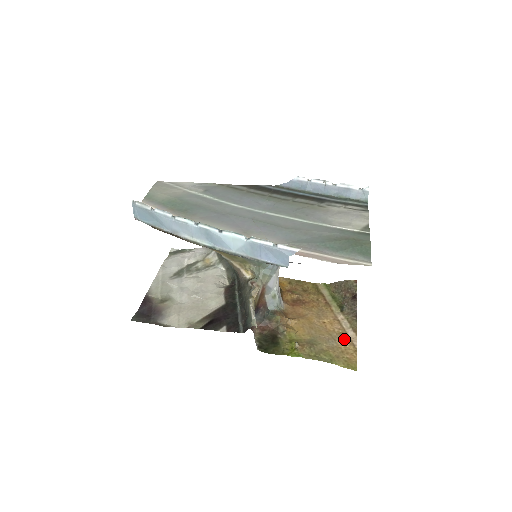
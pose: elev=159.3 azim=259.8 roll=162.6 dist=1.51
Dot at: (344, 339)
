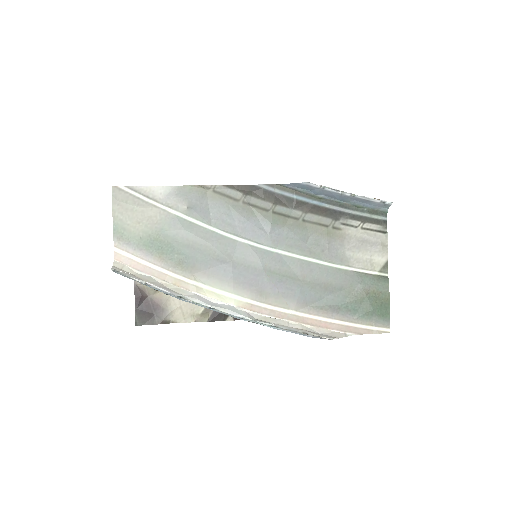
Dot at: occluded
